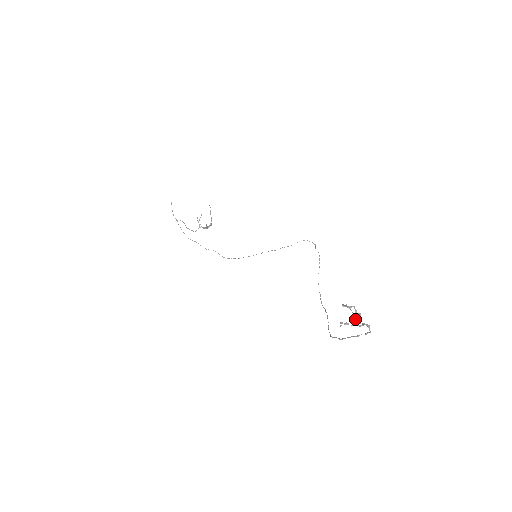
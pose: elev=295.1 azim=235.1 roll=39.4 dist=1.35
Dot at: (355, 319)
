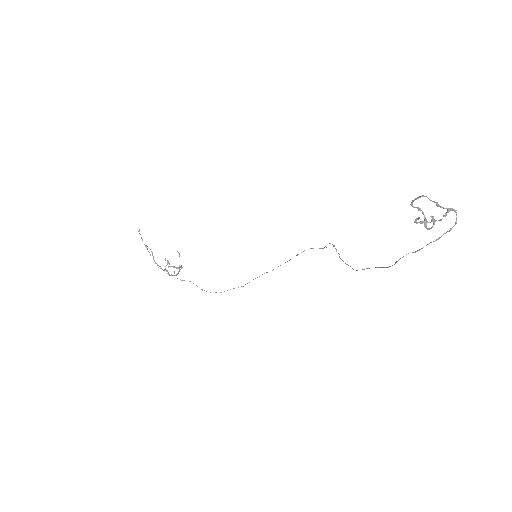
Dot at: (436, 204)
